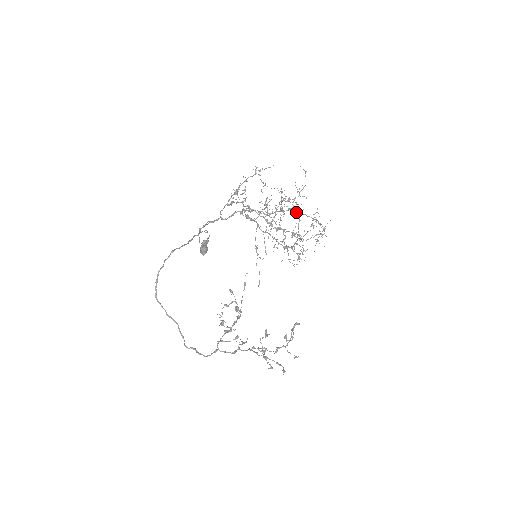
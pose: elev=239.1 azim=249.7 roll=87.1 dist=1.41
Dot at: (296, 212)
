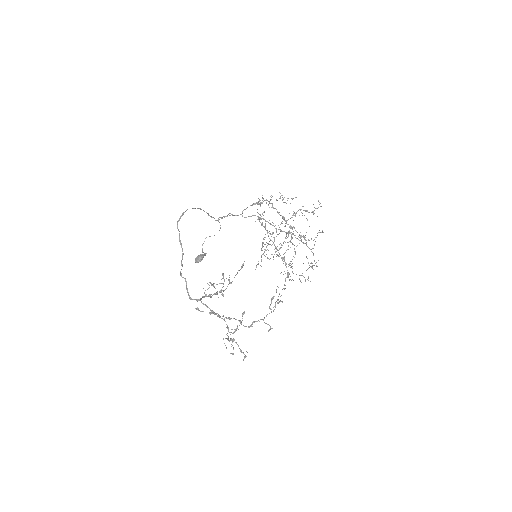
Dot at: (294, 249)
